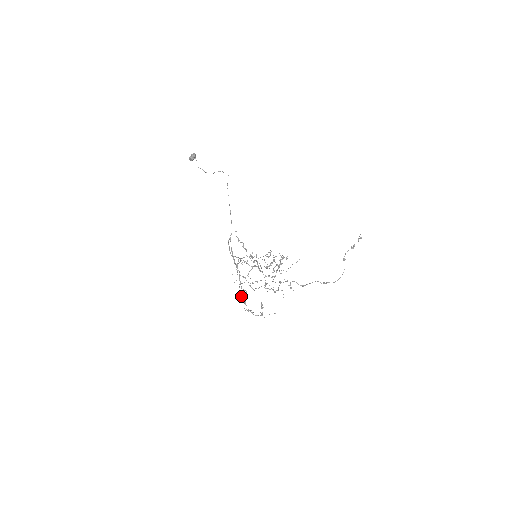
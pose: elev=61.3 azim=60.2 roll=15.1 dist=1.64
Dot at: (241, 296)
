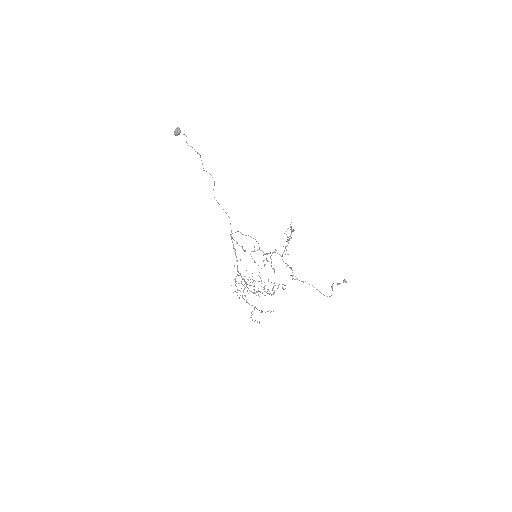
Dot at: occluded
